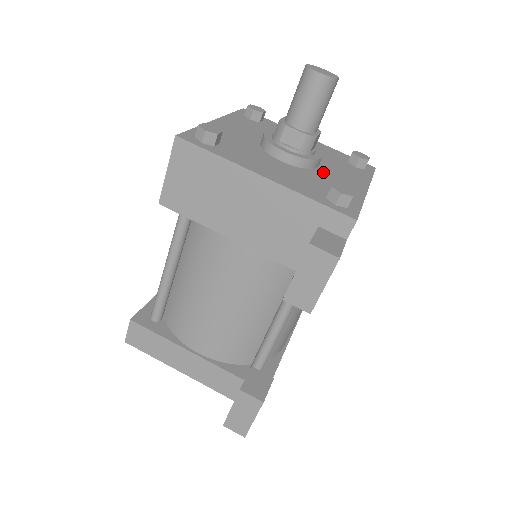
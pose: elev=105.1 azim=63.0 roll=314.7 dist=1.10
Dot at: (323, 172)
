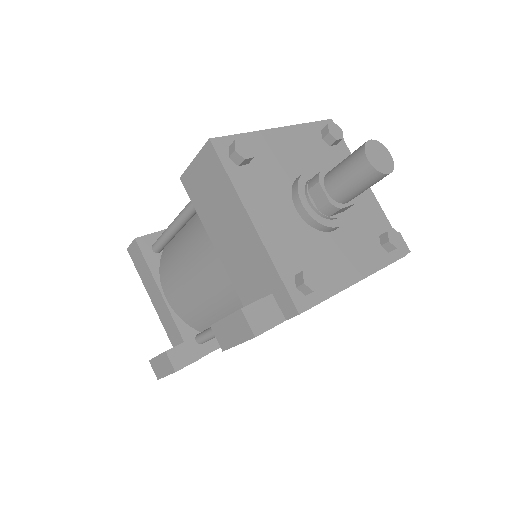
Dot at: (331, 240)
